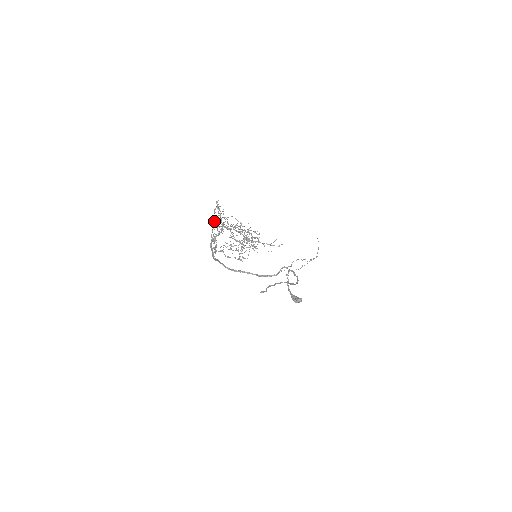
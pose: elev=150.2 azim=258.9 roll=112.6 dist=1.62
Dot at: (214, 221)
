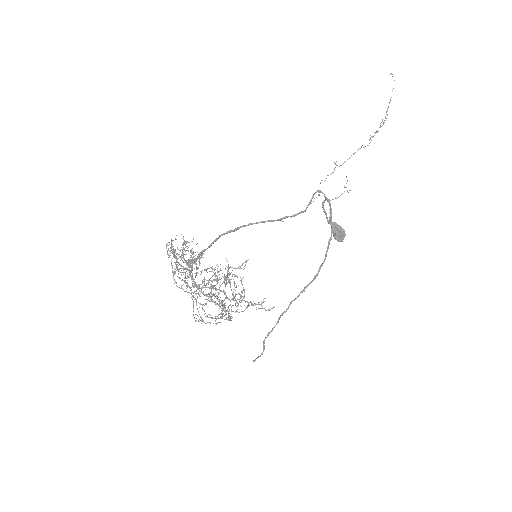
Dot at: (176, 264)
